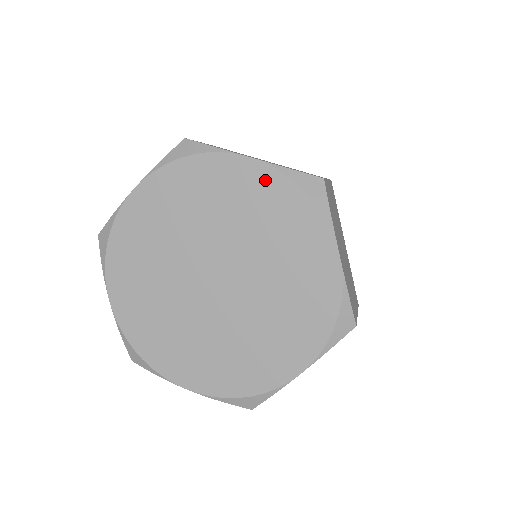
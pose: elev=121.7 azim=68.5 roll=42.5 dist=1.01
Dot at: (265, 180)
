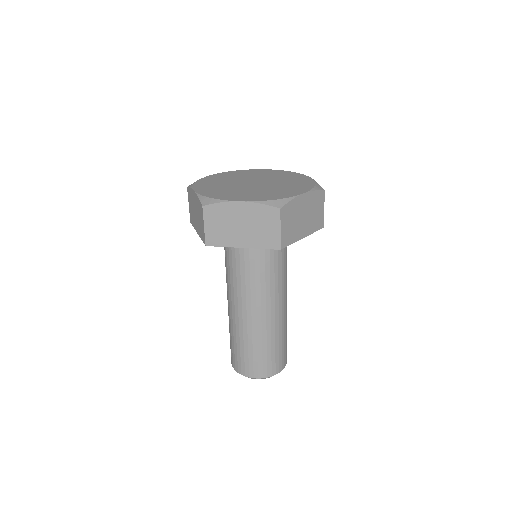
Dot at: (272, 171)
